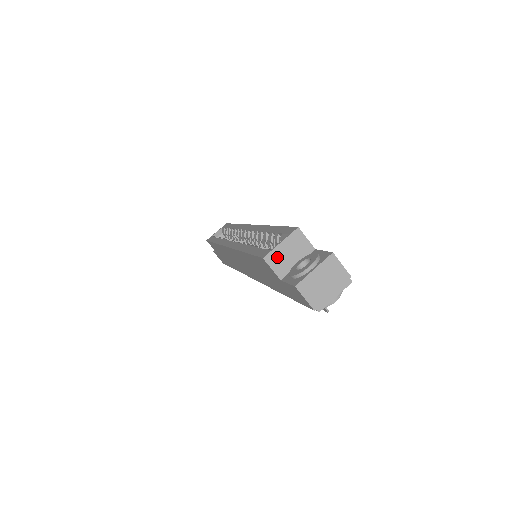
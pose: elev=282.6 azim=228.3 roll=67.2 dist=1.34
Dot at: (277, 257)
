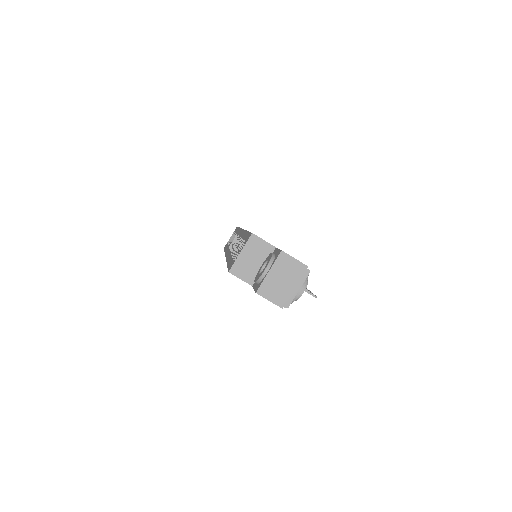
Dot at: (241, 267)
